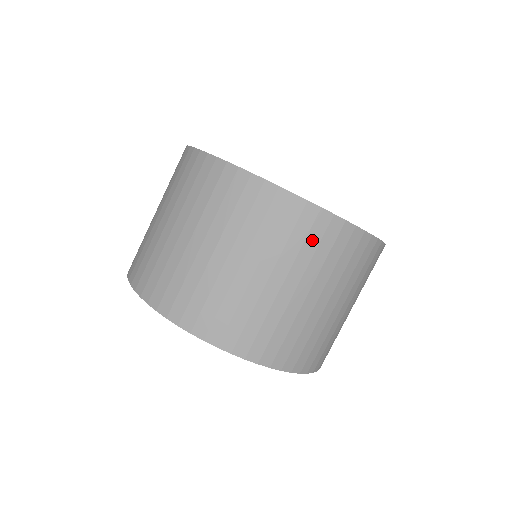
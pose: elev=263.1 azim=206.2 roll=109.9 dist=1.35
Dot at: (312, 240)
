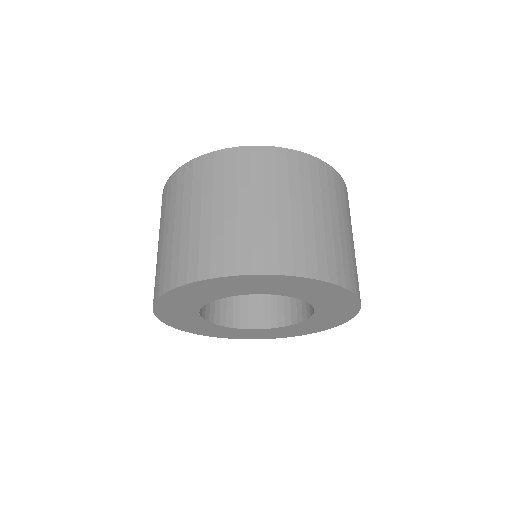
Dot at: (293, 171)
